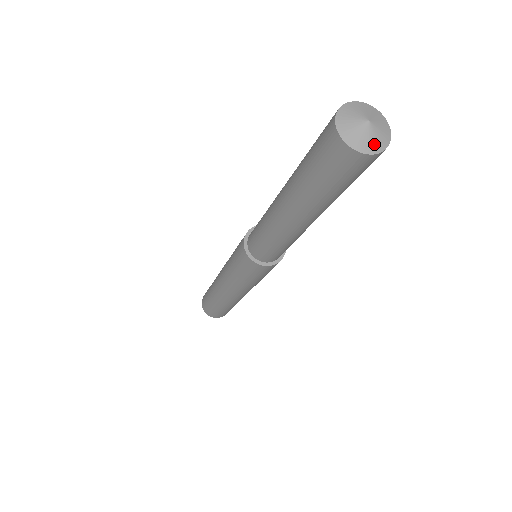
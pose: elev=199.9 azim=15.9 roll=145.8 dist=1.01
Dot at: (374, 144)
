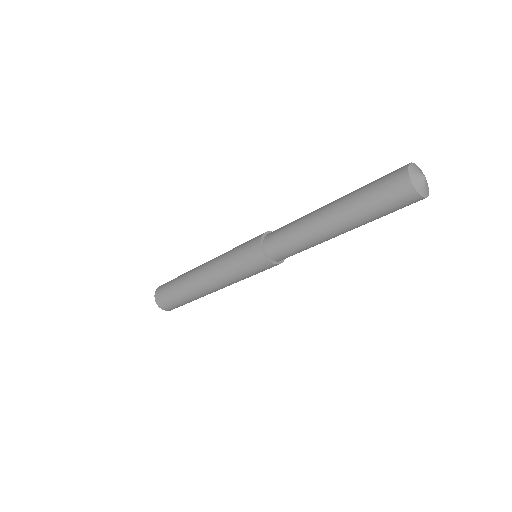
Dot at: (427, 191)
